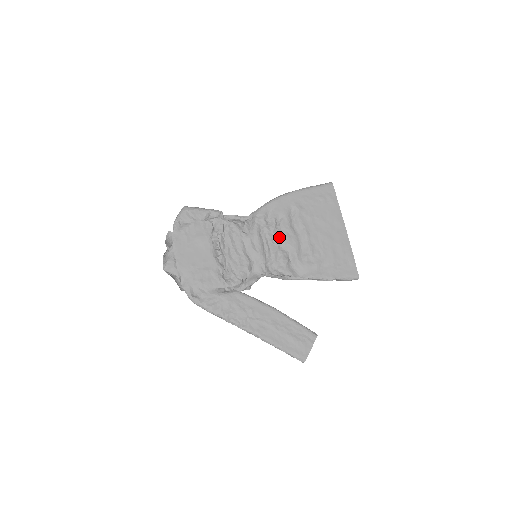
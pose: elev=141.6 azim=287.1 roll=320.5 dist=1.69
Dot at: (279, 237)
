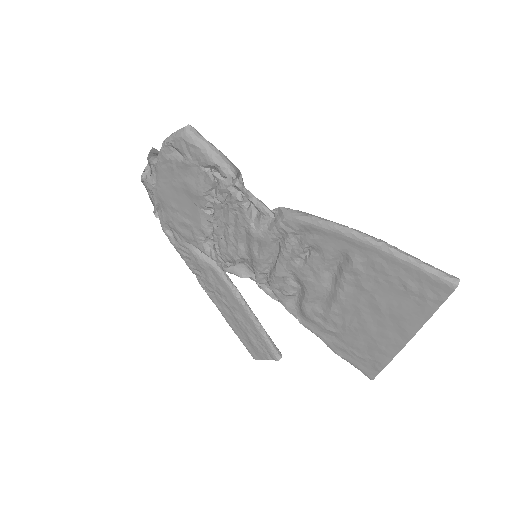
Dot at: (296, 268)
